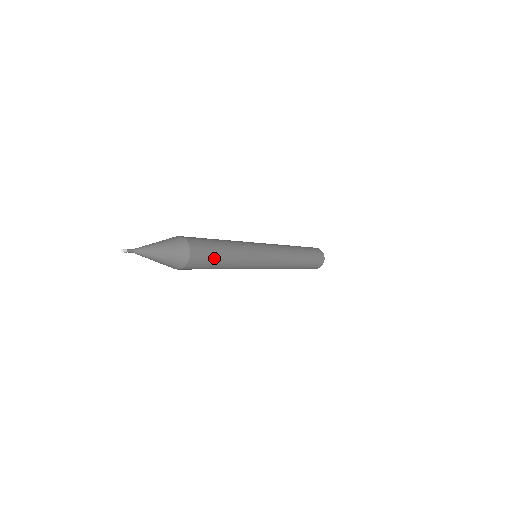
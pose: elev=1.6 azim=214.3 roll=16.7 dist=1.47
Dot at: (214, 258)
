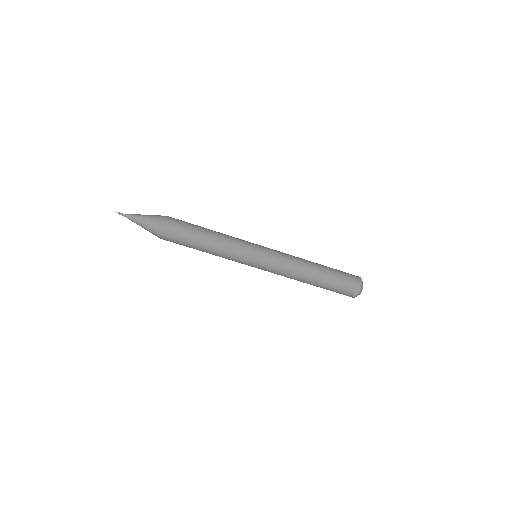
Dot at: (192, 227)
